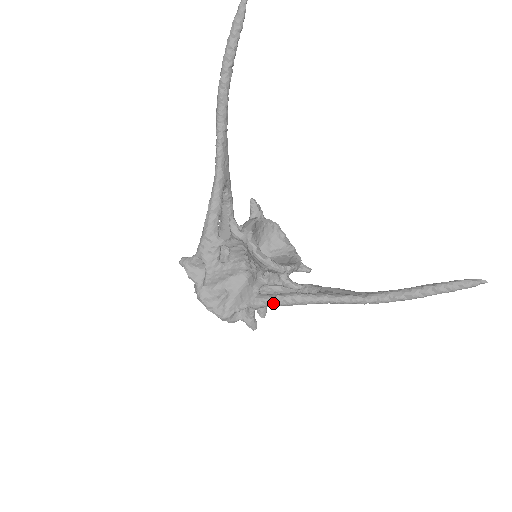
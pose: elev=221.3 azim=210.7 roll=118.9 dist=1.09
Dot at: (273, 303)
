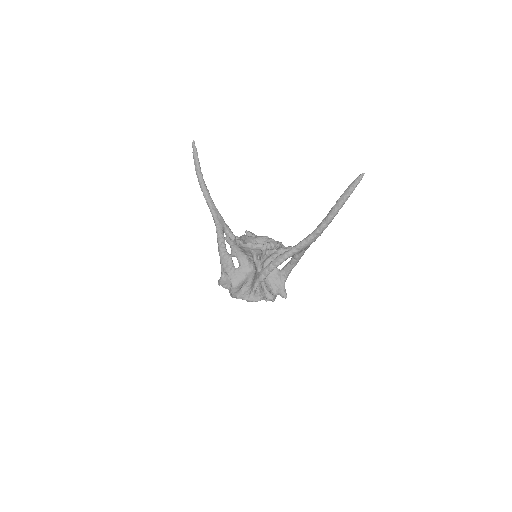
Dot at: (268, 270)
